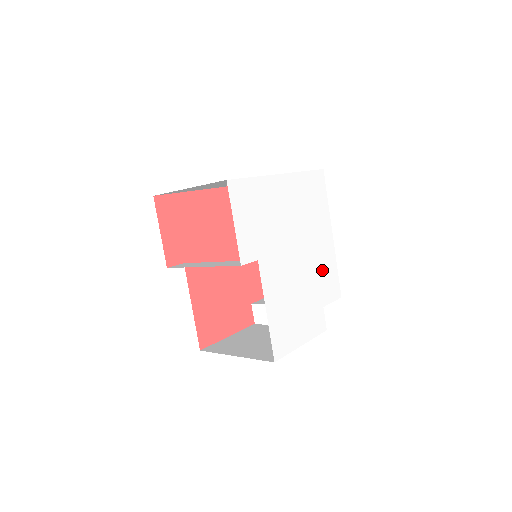
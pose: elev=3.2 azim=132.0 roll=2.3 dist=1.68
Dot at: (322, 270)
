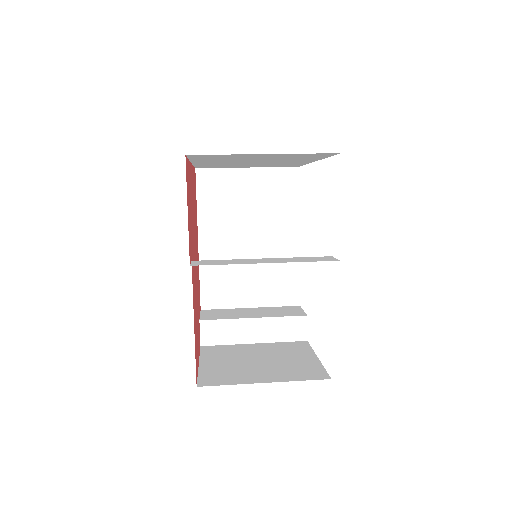
Dot at: occluded
